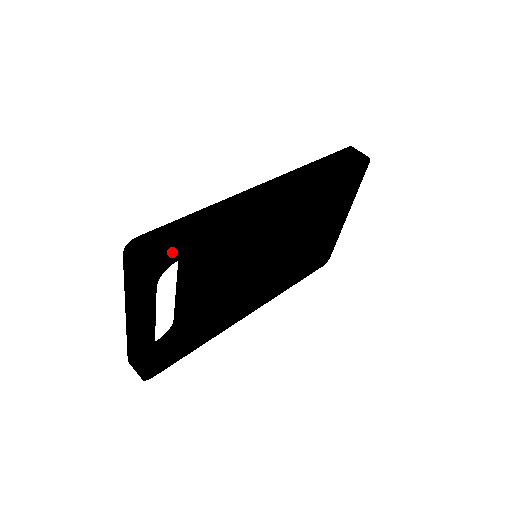
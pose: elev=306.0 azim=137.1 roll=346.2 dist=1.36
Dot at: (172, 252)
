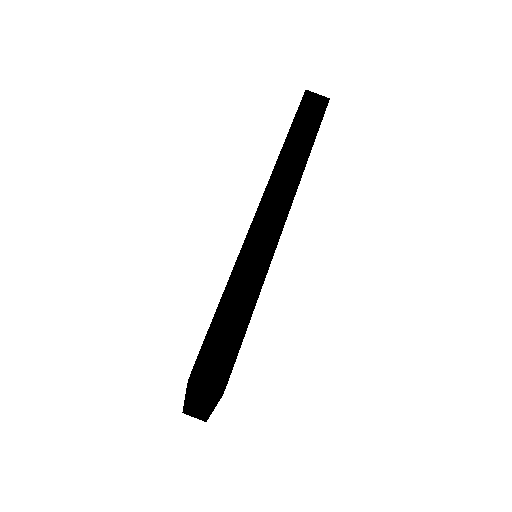
Dot at: (237, 355)
